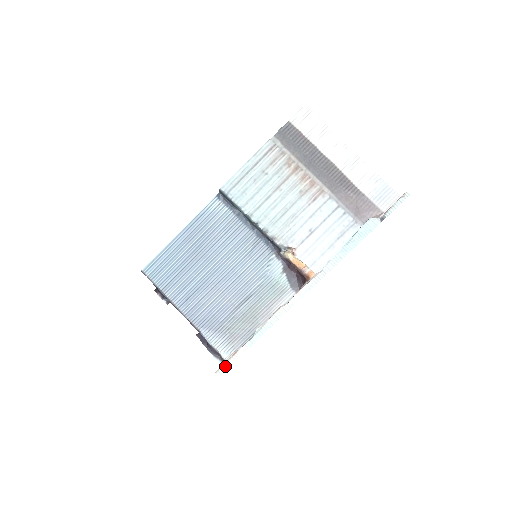
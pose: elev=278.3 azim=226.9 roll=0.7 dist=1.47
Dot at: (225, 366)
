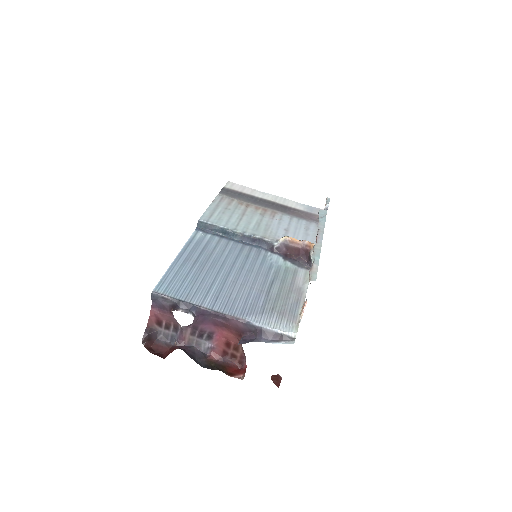
Dot at: (313, 275)
